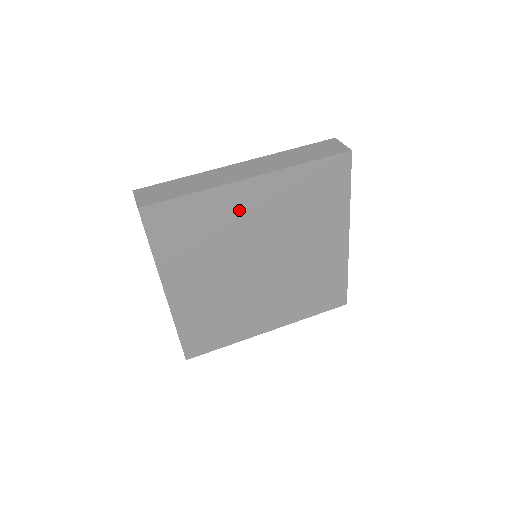
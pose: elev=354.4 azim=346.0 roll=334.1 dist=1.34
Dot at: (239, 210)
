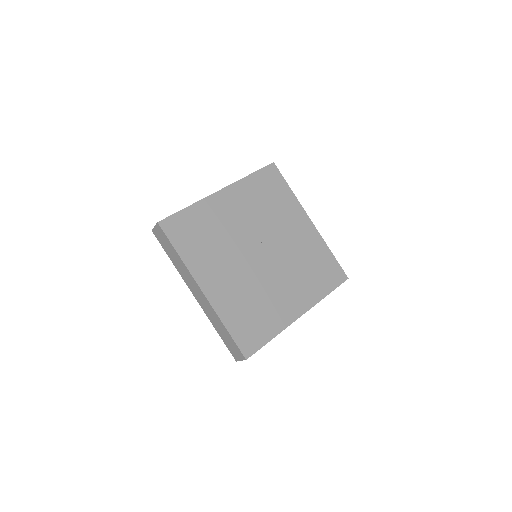
Dot at: (224, 213)
